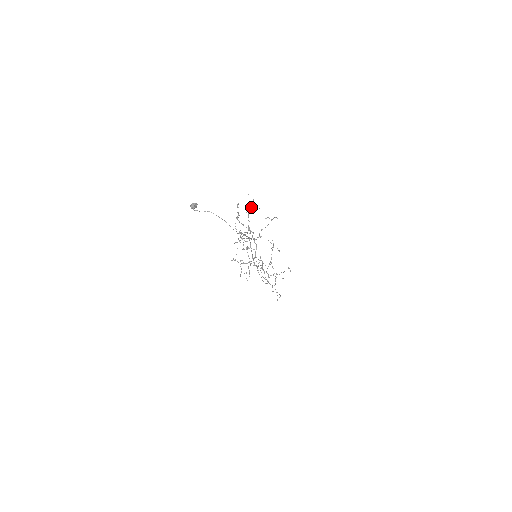
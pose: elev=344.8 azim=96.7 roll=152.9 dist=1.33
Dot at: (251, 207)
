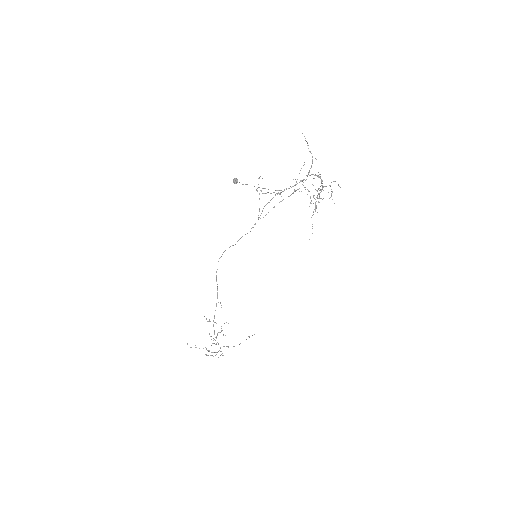
Dot at: occluded
